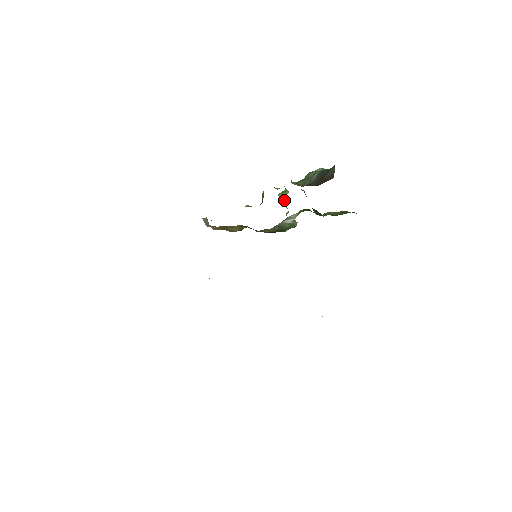
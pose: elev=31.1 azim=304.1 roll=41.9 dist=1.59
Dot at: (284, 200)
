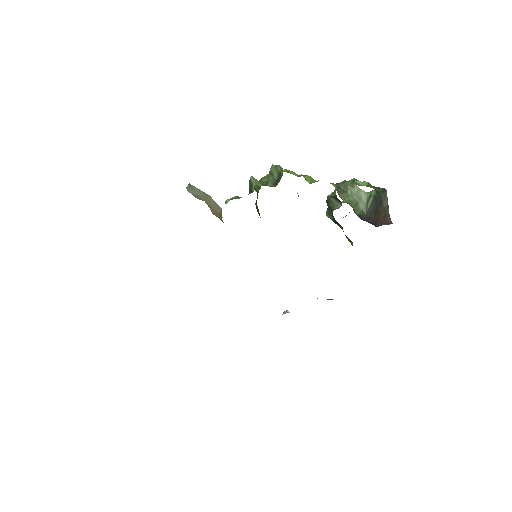
Dot at: occluded
